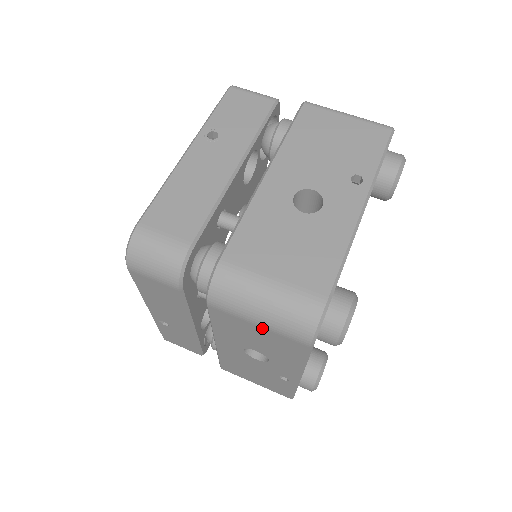
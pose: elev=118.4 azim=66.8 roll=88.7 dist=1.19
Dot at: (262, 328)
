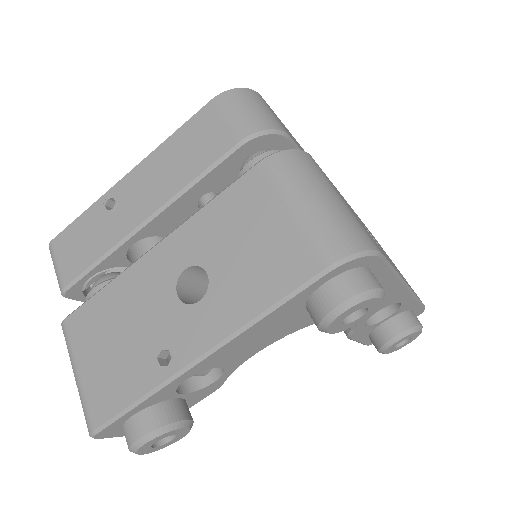
Dot at: (290, 218)
